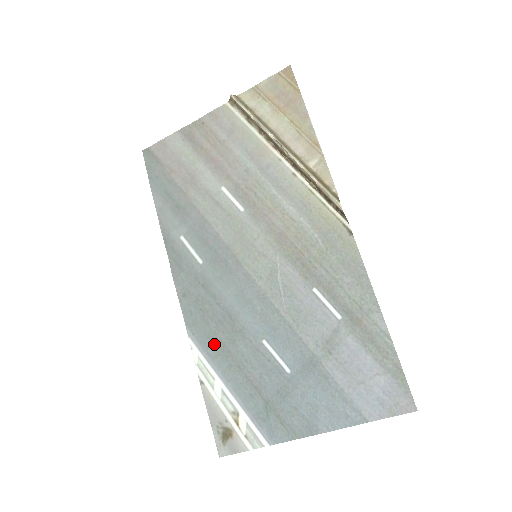
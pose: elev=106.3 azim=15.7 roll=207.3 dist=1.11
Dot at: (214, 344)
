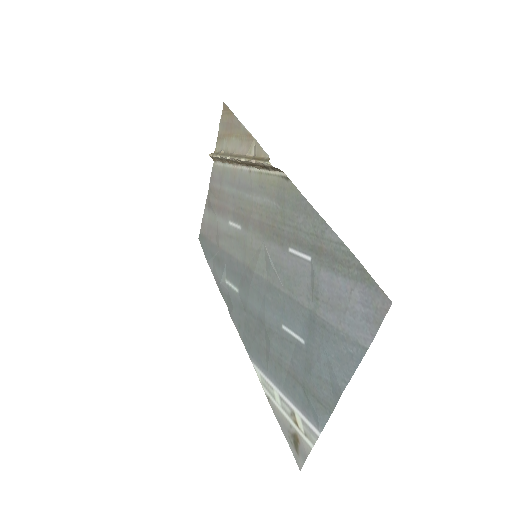
Dot at: (263, 355)
